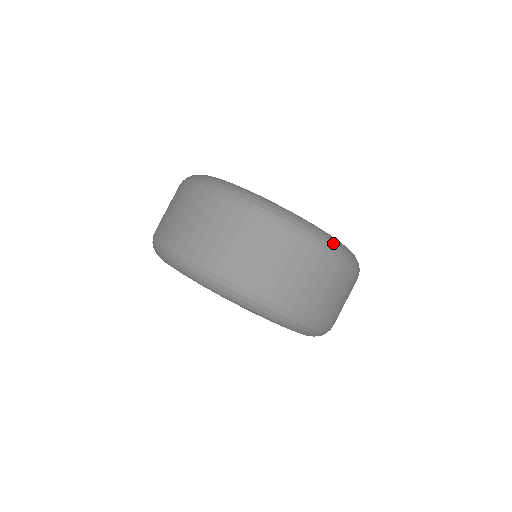
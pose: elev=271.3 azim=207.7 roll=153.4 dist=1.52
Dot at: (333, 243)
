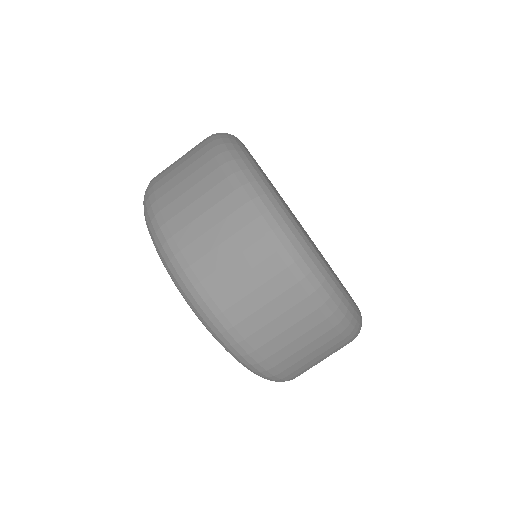
Dot at: (359, 325)
